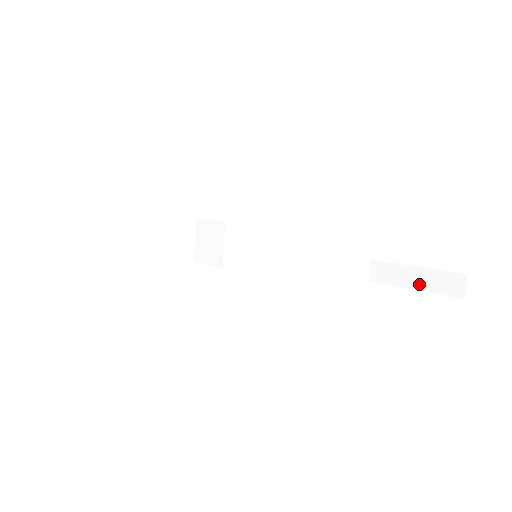
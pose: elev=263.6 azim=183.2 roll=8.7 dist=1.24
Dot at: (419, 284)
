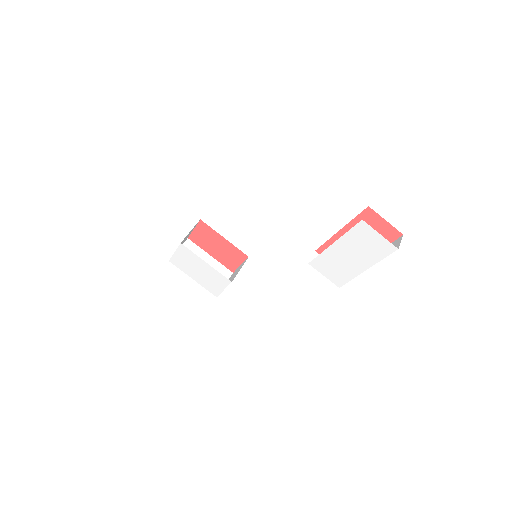
Dot at: occluded
